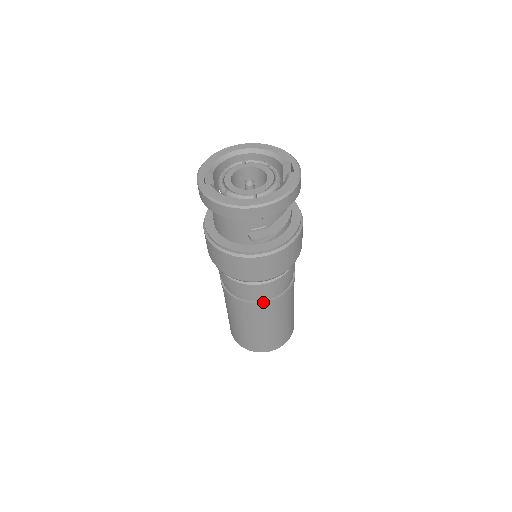
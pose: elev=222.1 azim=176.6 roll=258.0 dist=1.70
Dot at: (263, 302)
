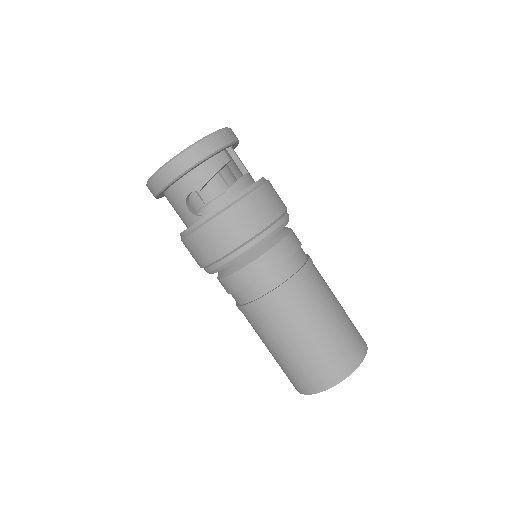
Dot at: (257, 299)
